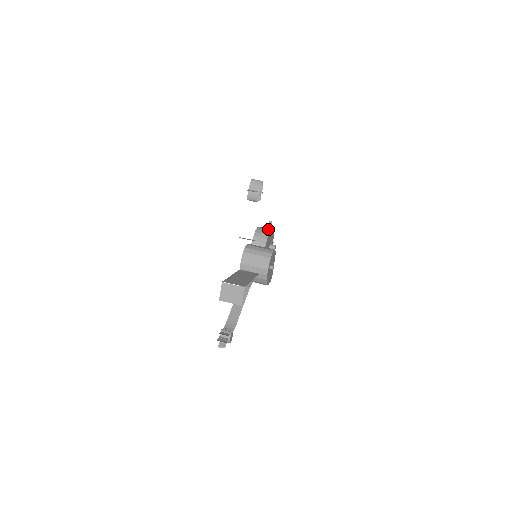
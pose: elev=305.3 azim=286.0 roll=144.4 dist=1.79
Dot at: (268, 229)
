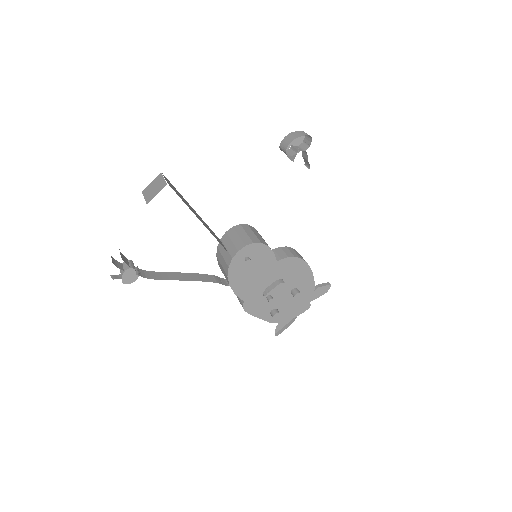
Dot at: occluded
